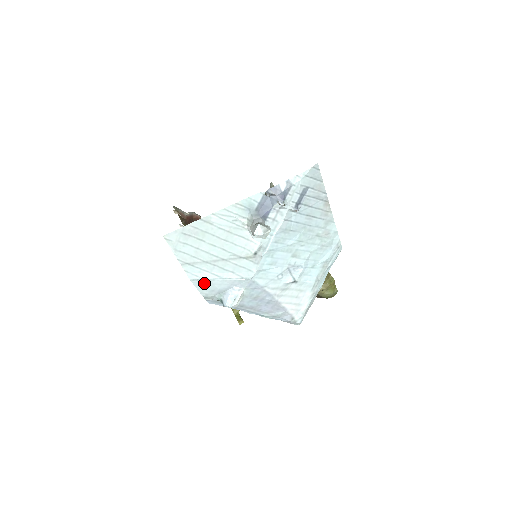
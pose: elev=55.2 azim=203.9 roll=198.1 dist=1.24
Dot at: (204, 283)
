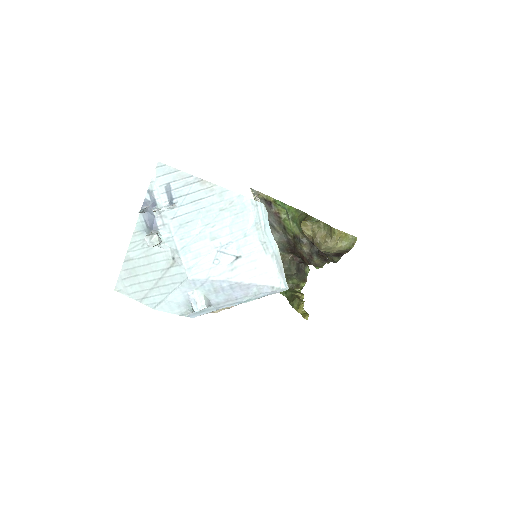
Dot at: (165, 305)
